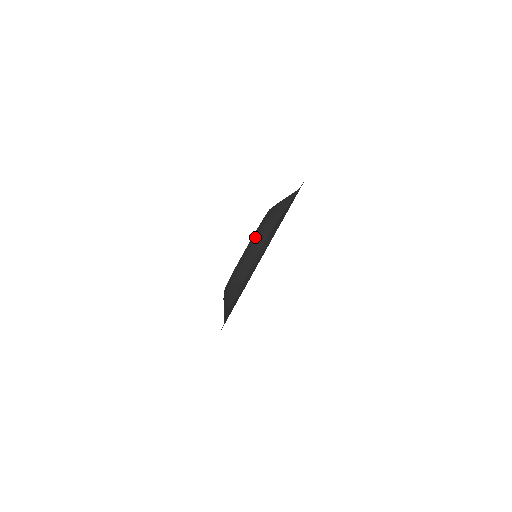
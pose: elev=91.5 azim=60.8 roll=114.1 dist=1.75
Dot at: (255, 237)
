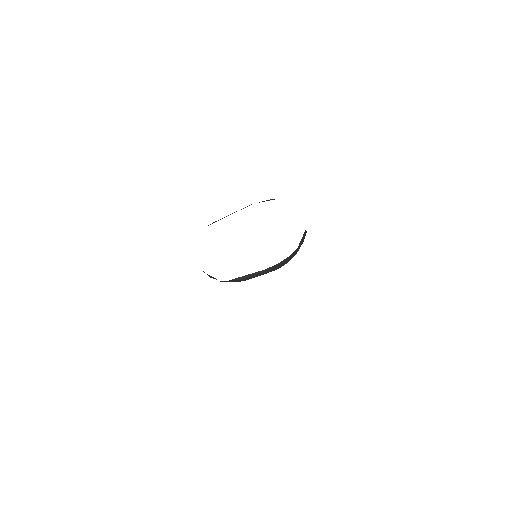
Dot at: occluded
